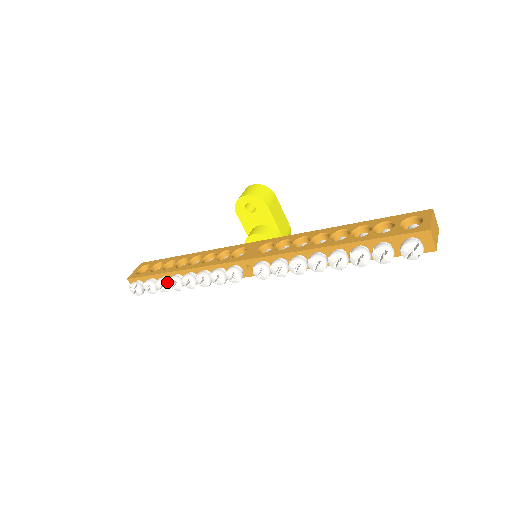
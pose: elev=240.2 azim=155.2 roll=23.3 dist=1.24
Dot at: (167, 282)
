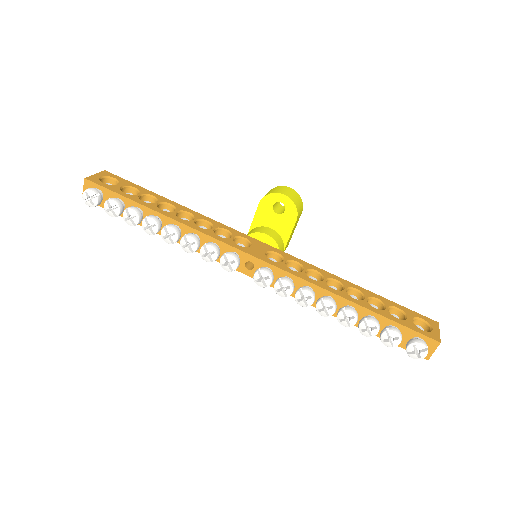
Dot at: (141, 217)
